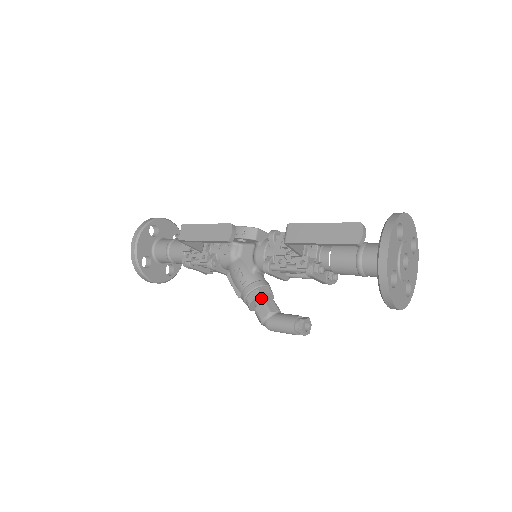
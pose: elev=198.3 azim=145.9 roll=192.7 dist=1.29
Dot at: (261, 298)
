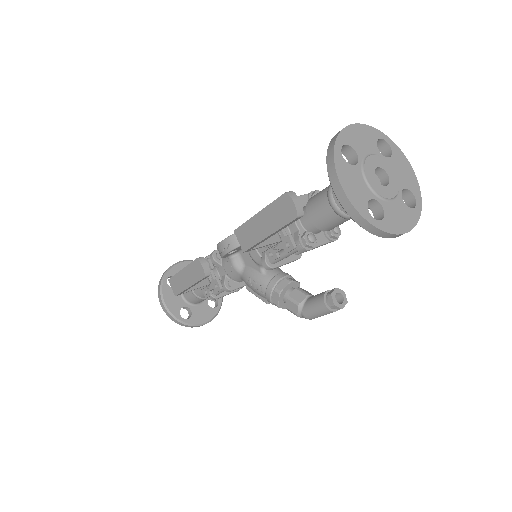
Dot at: (285, 294)
